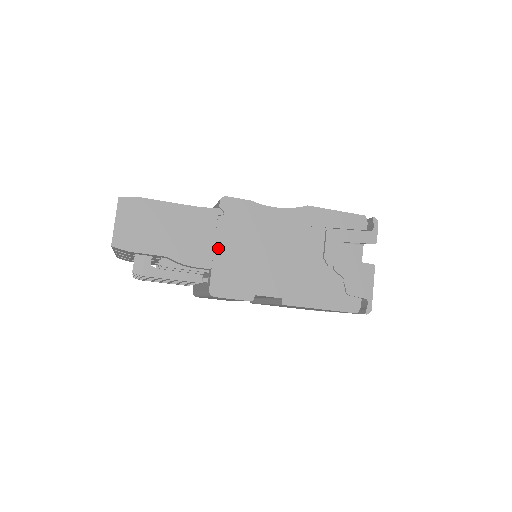
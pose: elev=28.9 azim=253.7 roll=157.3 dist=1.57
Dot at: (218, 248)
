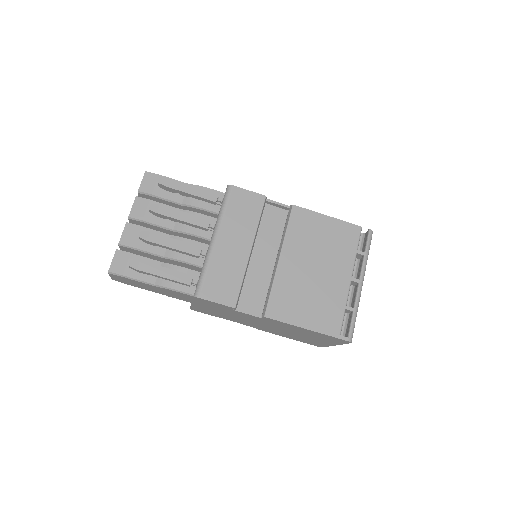
Dot at: occluded
